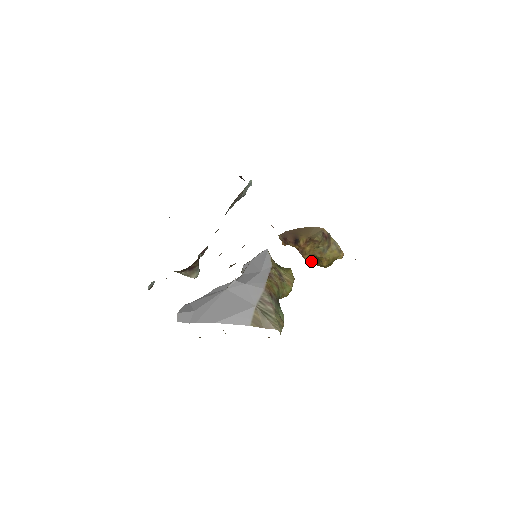
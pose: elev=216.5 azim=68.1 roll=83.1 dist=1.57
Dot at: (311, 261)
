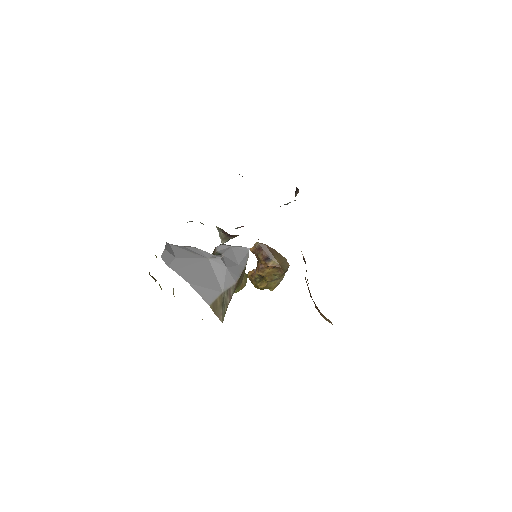
Dot at: (251, 275)
